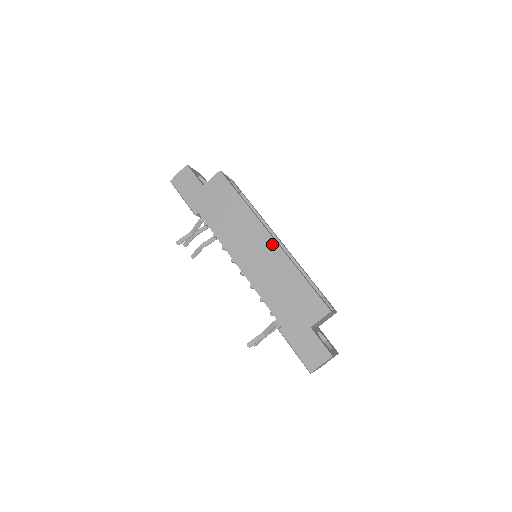
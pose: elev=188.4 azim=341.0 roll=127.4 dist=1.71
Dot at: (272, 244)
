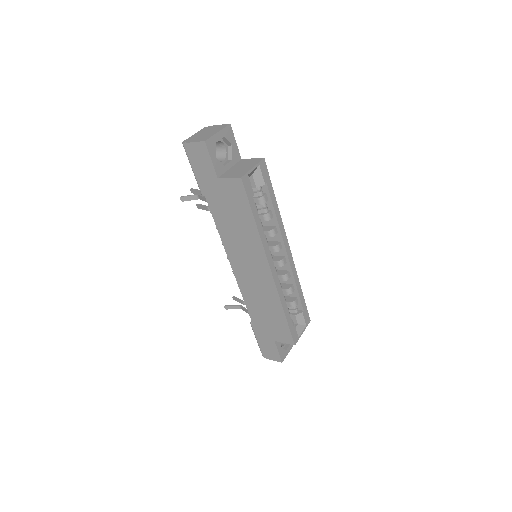
Dot at: (269, 277)
